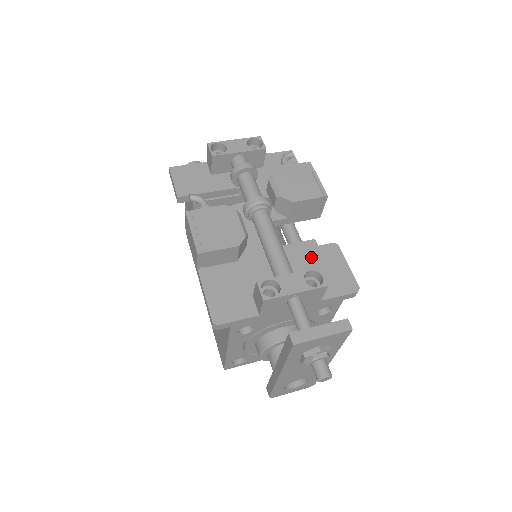
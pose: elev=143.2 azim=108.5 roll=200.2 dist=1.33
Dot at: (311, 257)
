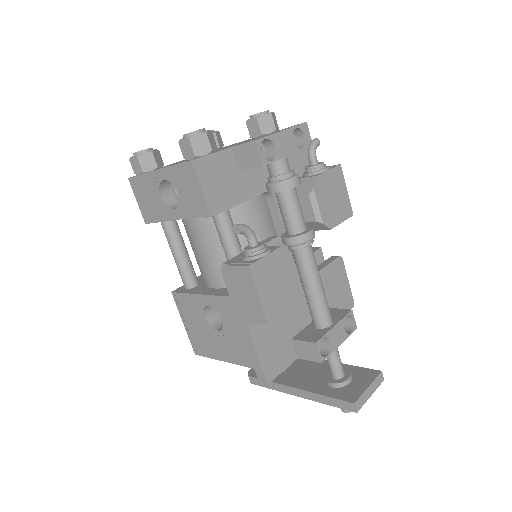
Dot at: (326, 278)
